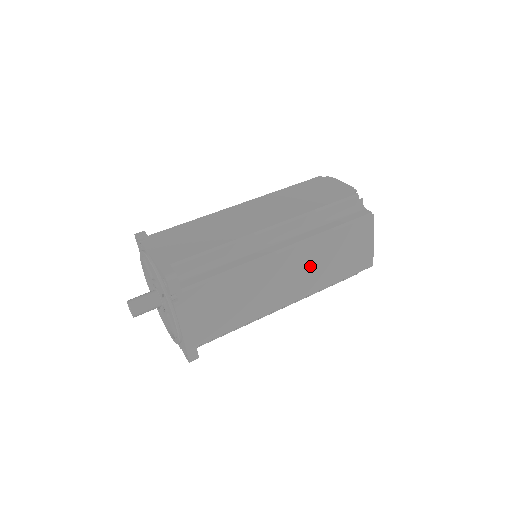
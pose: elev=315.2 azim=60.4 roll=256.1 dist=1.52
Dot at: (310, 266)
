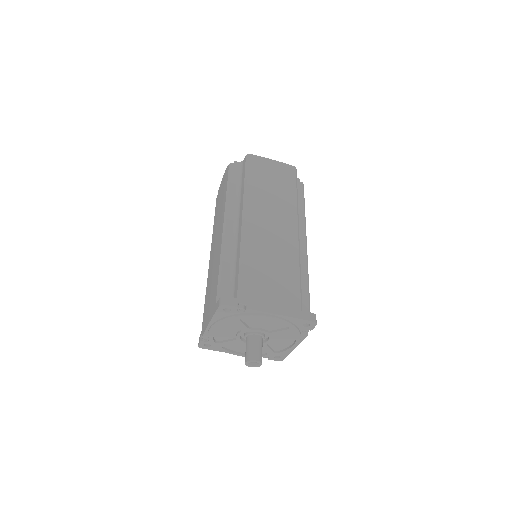
Dot at: (269, 206)
